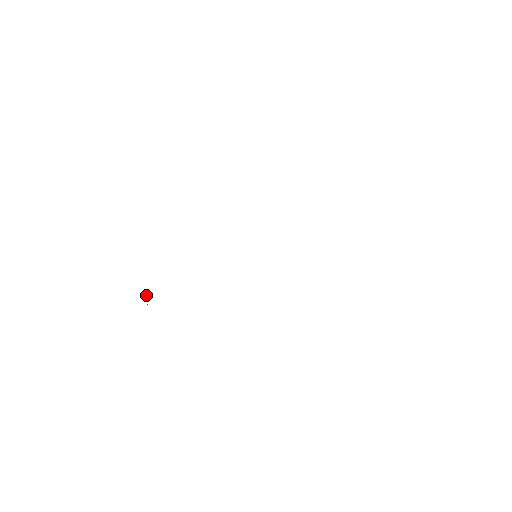
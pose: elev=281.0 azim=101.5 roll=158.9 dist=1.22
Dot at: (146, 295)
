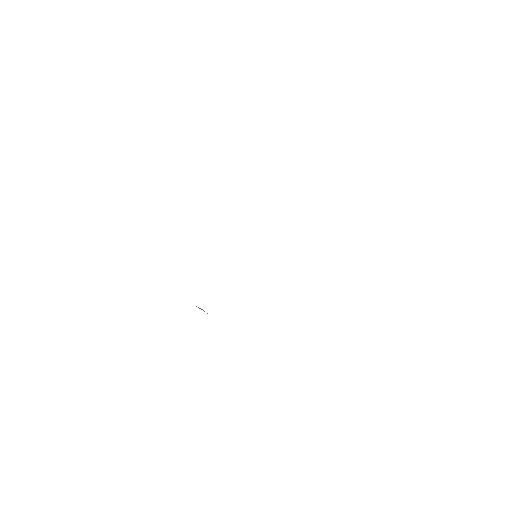
Dot at: (199, 308)
